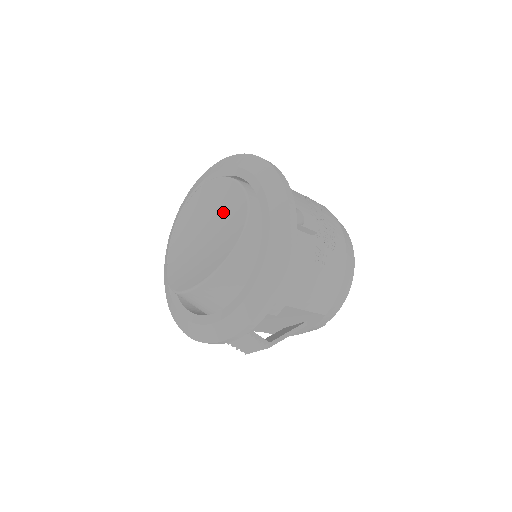
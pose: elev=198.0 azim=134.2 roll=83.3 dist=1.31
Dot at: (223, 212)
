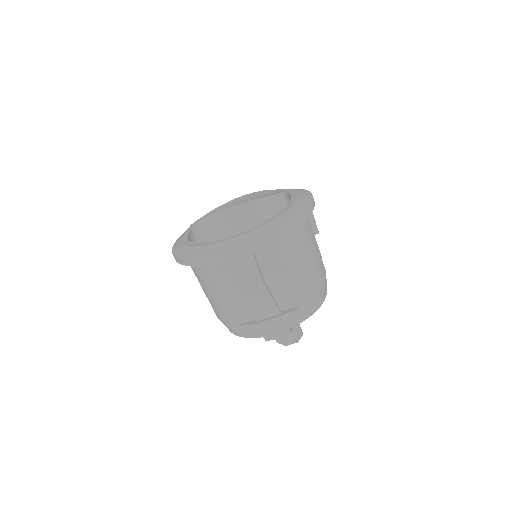
Dot at: (257, 198)
